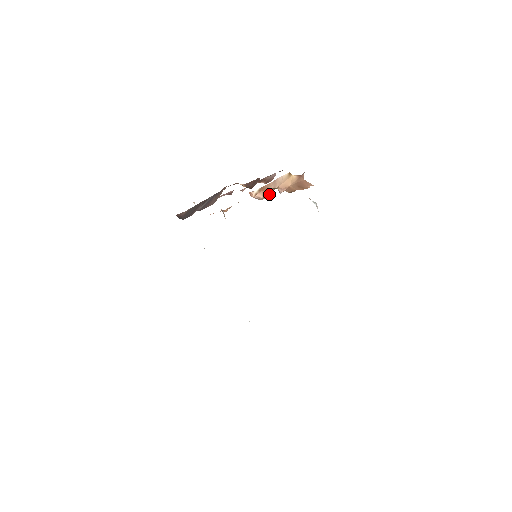
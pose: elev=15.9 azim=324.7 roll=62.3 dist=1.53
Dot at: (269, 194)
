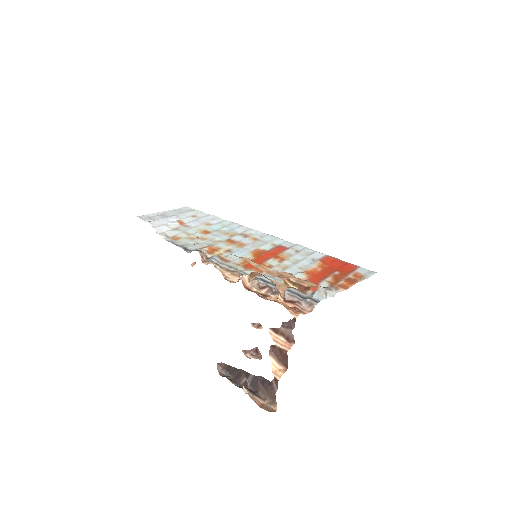
Dot at: occluded
